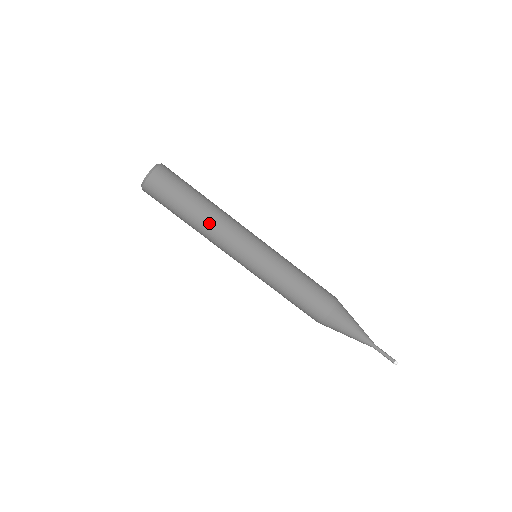
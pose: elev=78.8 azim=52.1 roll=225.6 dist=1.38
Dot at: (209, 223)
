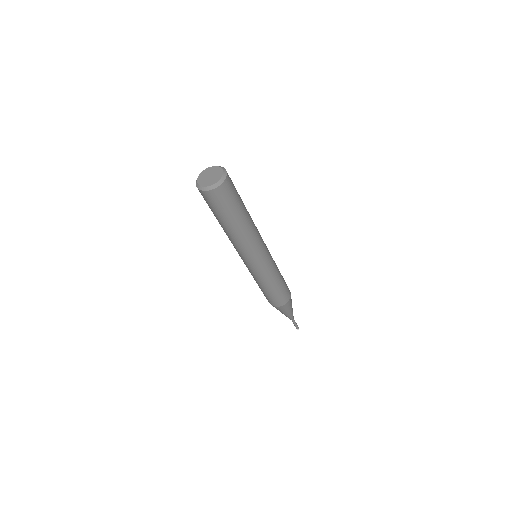
Dot at: (243, 235)
